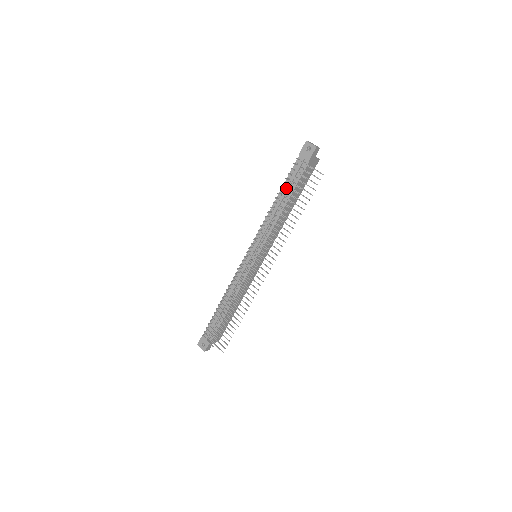
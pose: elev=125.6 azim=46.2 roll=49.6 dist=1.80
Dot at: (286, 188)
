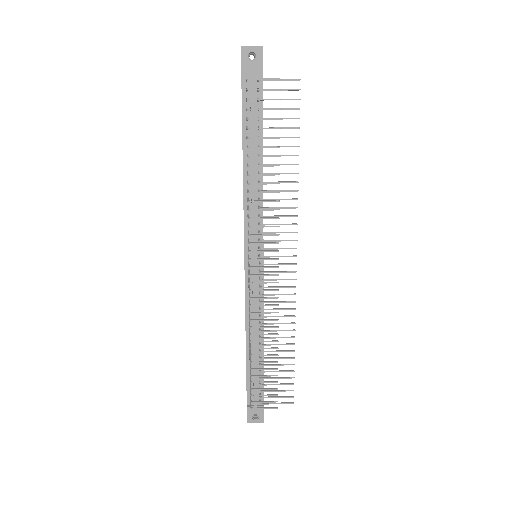
Dot at: (251, 134)
